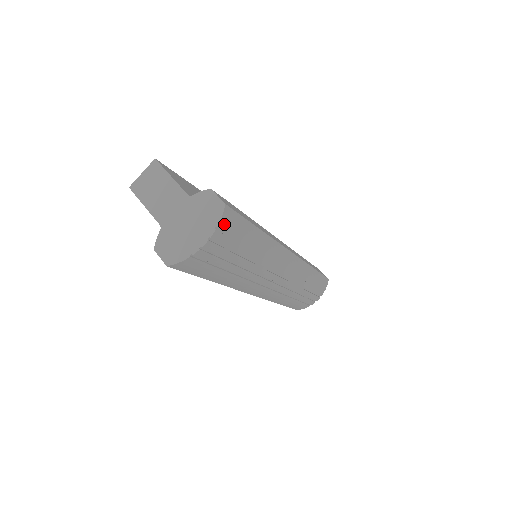
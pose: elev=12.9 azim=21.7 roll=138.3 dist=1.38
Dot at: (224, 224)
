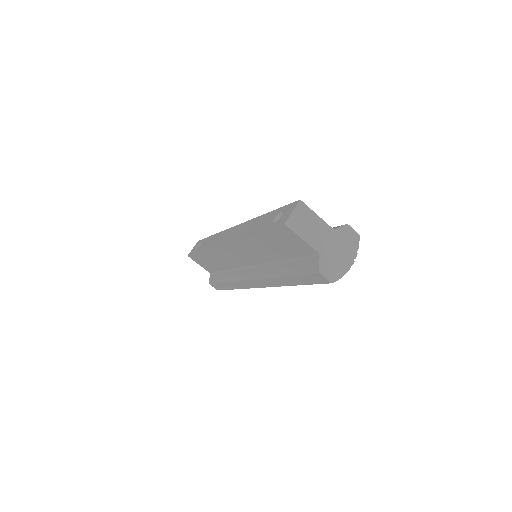
Dot at: occluded
